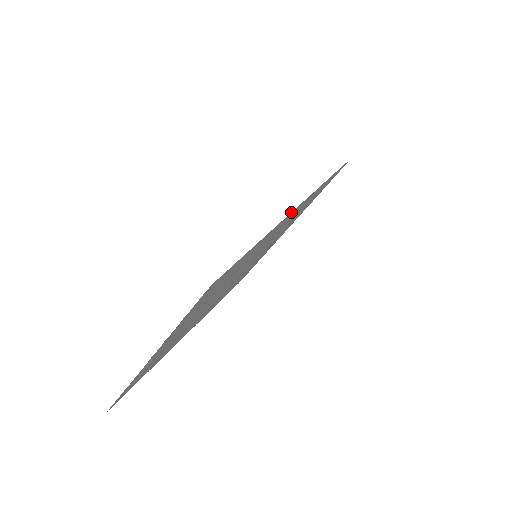
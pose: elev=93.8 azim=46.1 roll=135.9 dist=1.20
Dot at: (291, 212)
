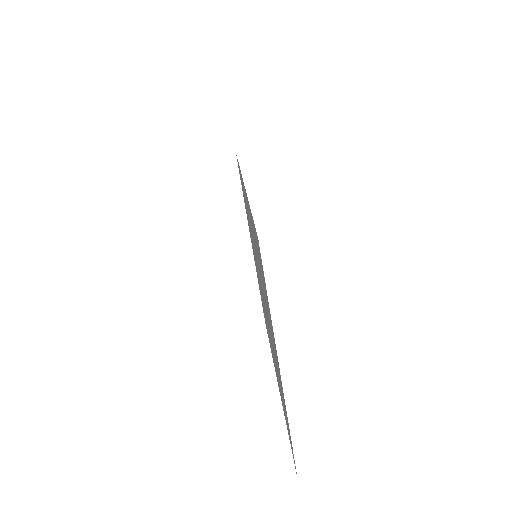
Dot at: occluded
